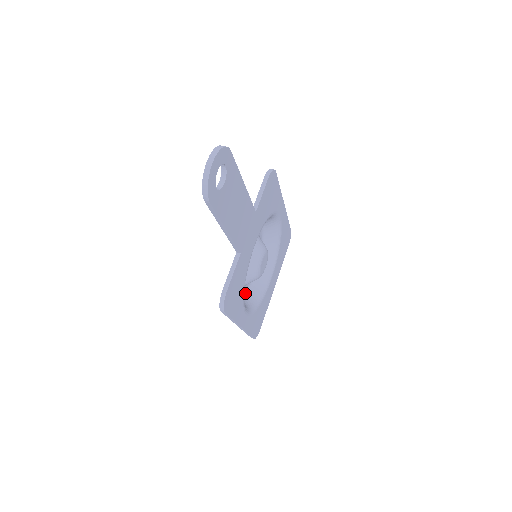
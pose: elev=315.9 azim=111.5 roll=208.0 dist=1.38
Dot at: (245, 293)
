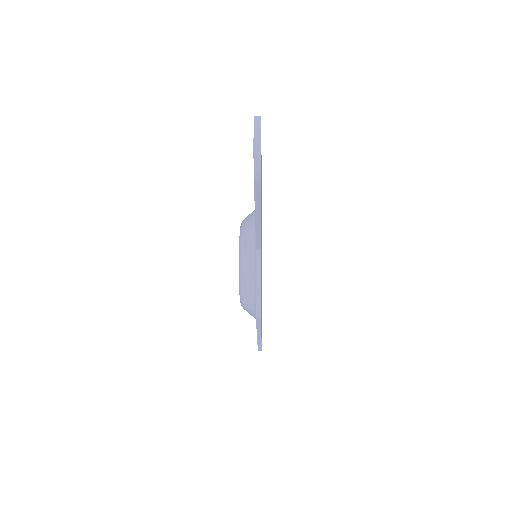
Dot at: occluded
